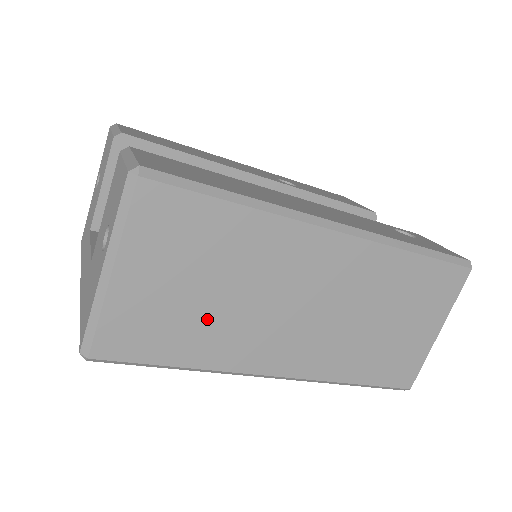
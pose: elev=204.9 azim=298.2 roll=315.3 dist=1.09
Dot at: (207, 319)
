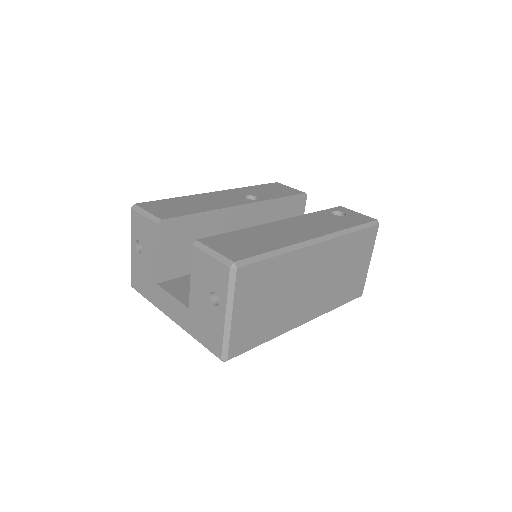
Dot at: (272, 314)
